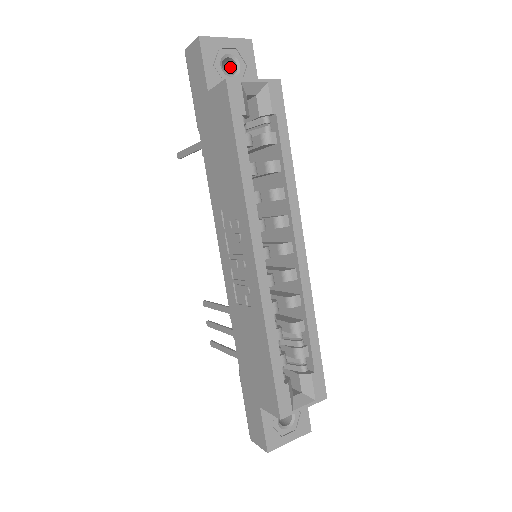
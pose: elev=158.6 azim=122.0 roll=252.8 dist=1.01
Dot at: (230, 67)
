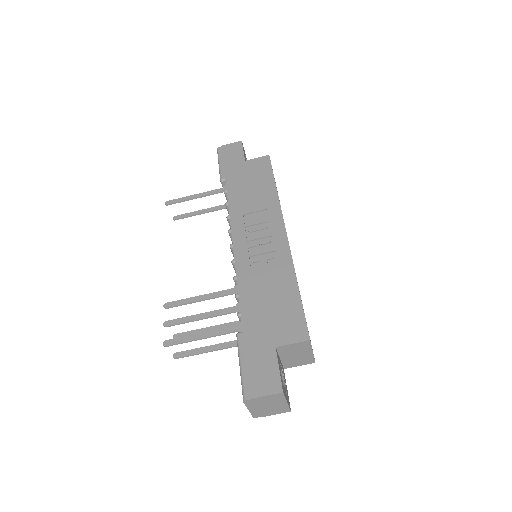
Dot at: occluded
